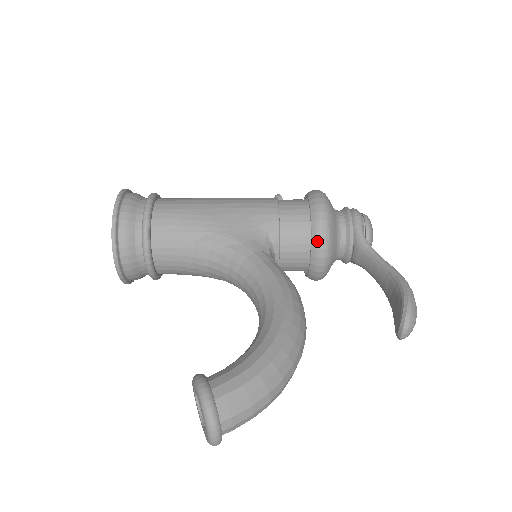
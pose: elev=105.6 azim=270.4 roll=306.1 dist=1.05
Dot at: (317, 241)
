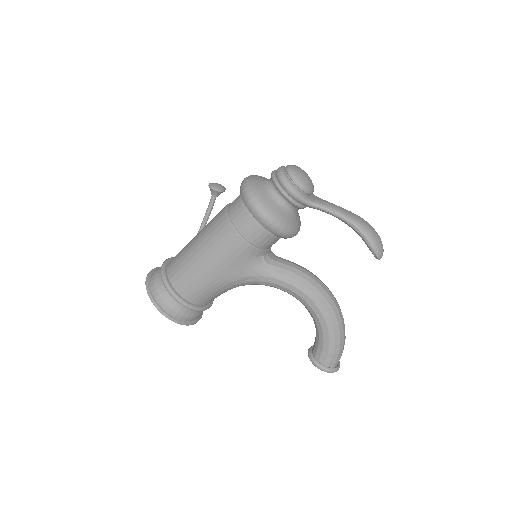
Dot at: occluded
